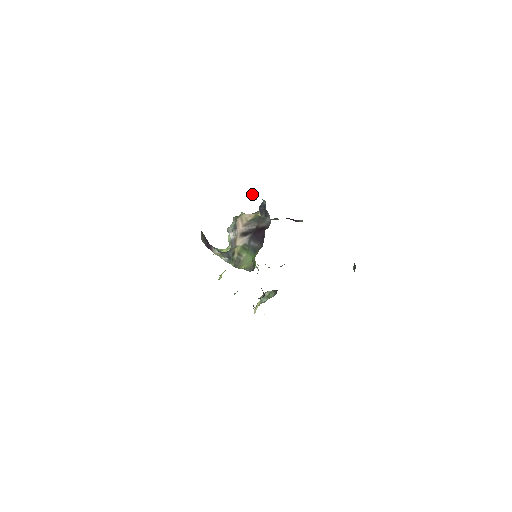
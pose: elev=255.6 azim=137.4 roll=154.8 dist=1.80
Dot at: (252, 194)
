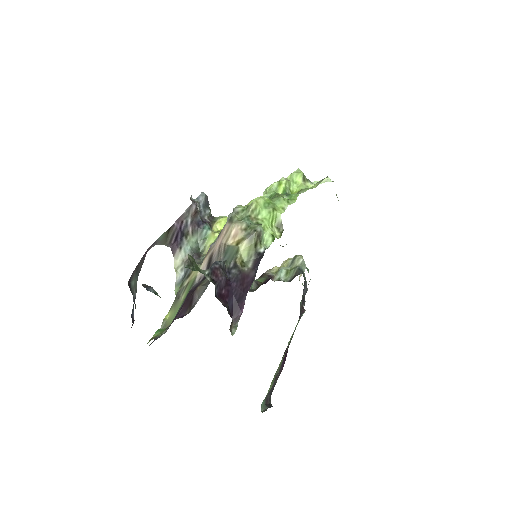
Dot at: occluded
